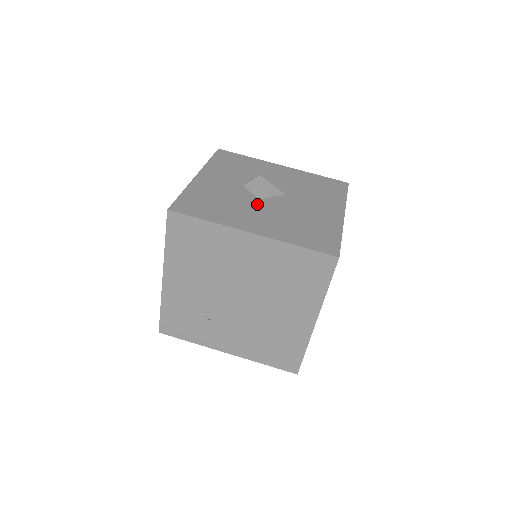
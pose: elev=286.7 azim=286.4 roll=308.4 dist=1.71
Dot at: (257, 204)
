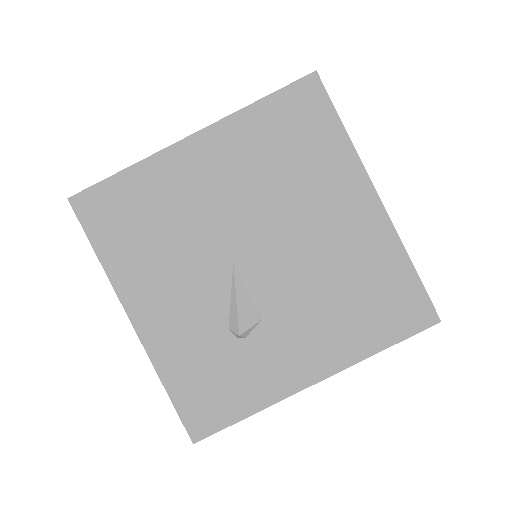
Dot at: occluded
